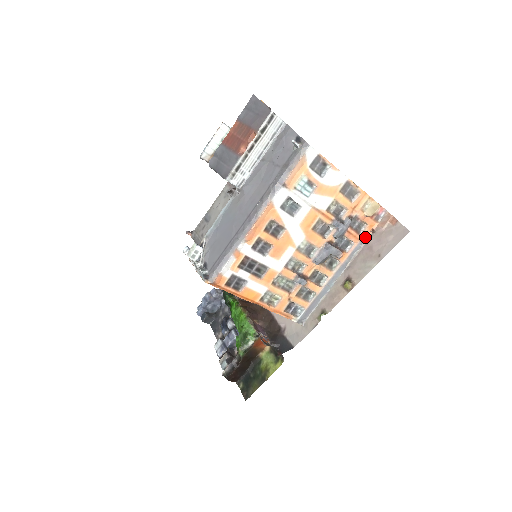
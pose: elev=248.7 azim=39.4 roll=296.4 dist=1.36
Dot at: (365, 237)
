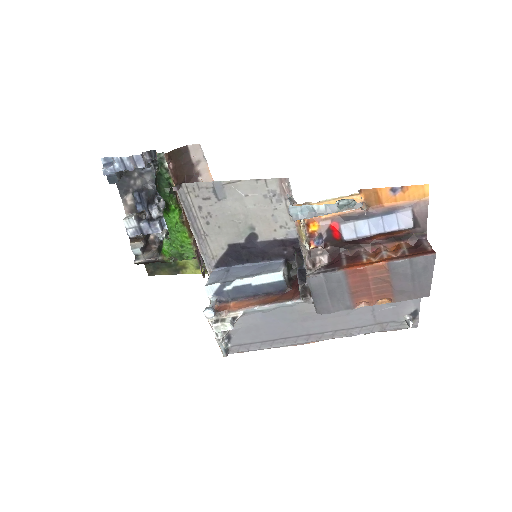
Dot at: occluded
